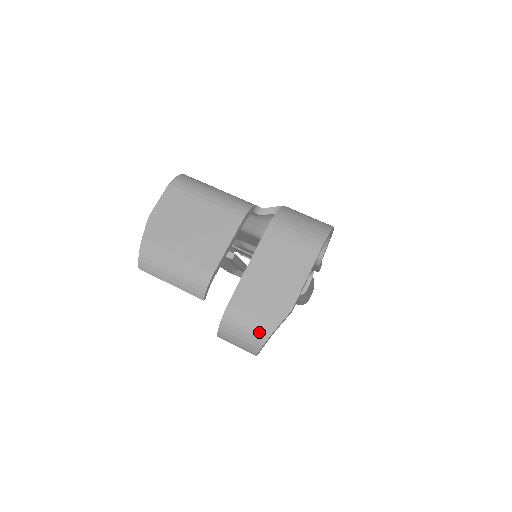
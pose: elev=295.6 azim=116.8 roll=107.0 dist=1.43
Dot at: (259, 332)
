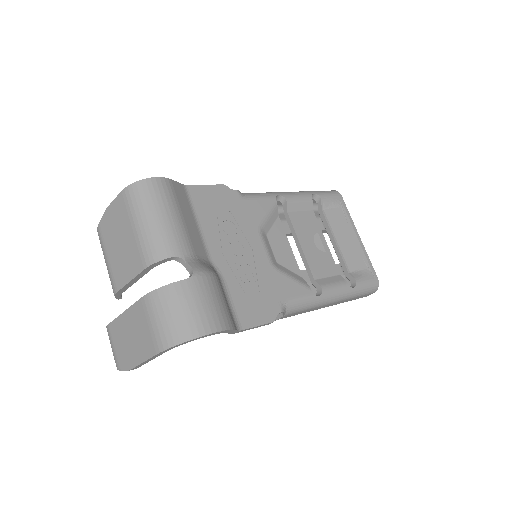
Dot at: (115, 360)
